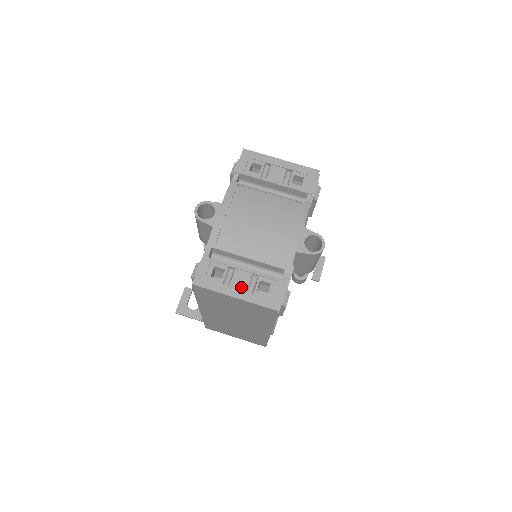
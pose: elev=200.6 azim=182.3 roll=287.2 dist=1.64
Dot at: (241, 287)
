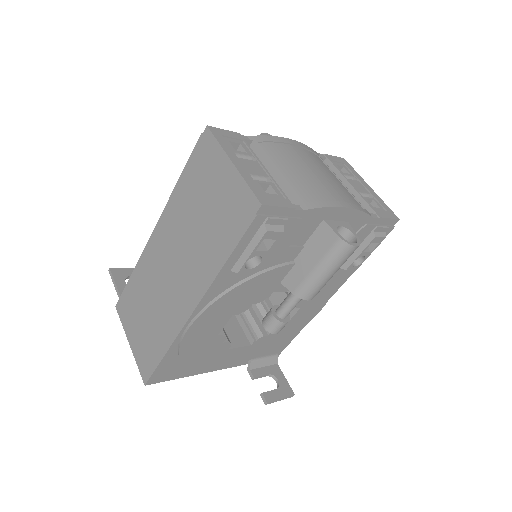
Dot at: (247, 168)
